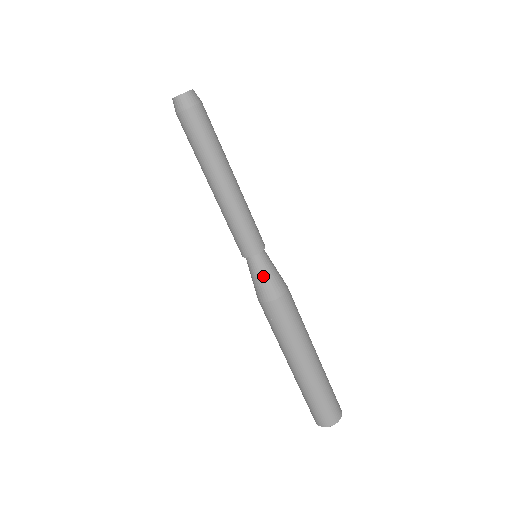
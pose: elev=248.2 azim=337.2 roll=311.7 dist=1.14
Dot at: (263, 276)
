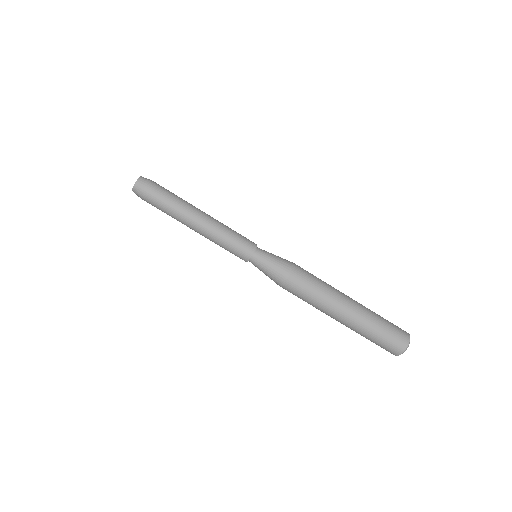
Dot at: (265, 271)
